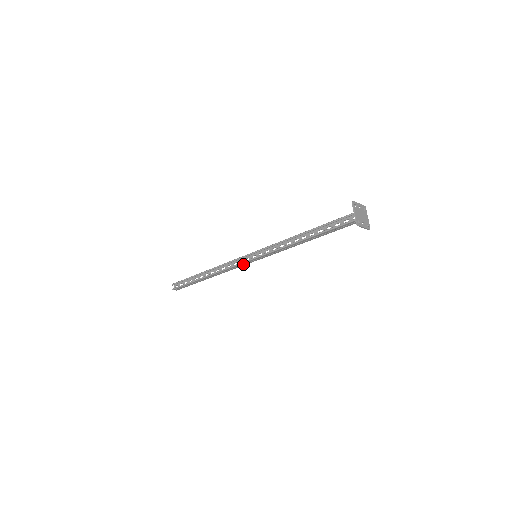
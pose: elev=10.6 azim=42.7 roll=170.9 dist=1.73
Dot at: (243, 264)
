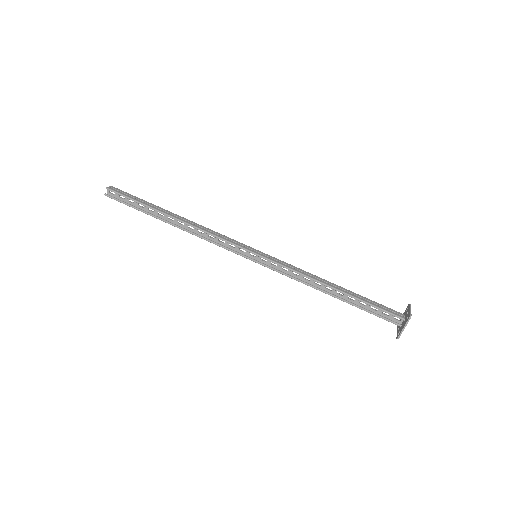
Dot at: (233, 250)
